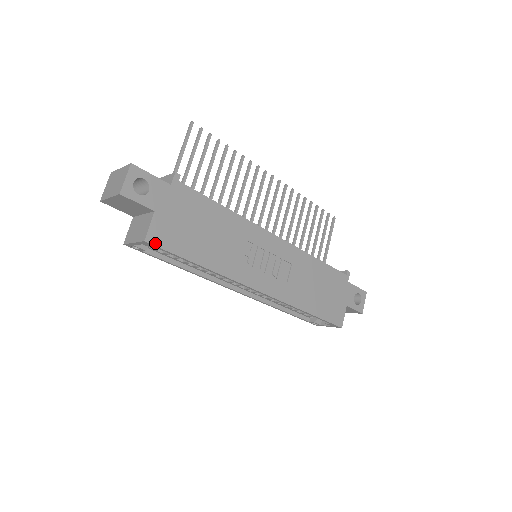
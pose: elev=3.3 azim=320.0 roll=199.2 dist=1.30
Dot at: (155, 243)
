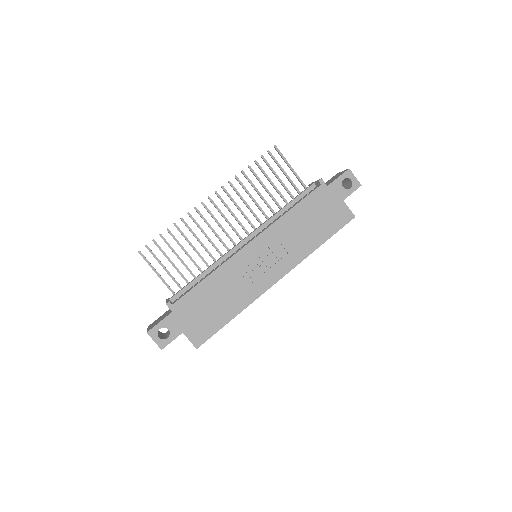
Dot at: (202, 343)
